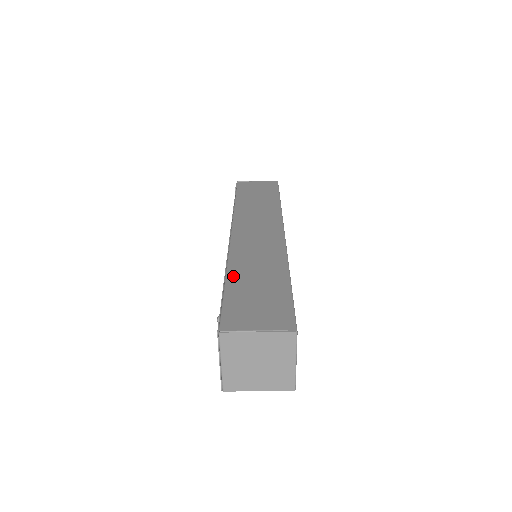
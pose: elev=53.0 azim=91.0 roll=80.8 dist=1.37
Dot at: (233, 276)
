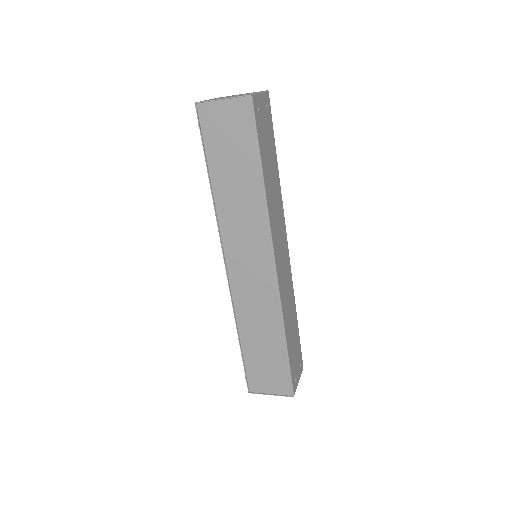
Dot at: (244, 339)
